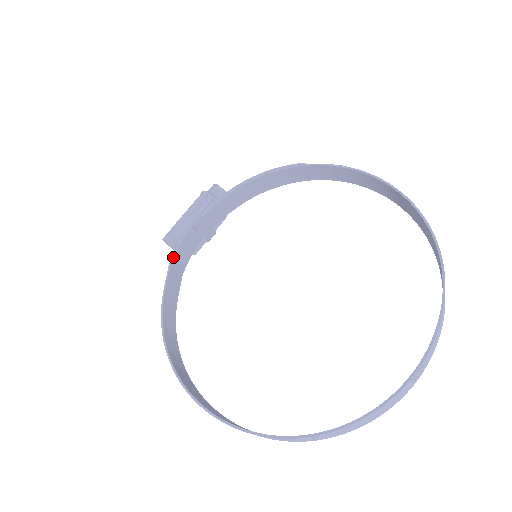
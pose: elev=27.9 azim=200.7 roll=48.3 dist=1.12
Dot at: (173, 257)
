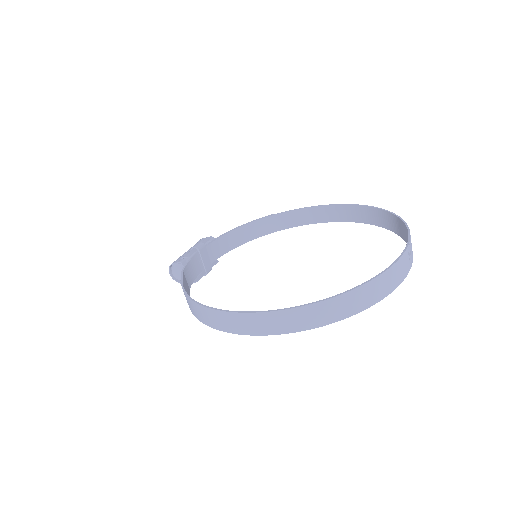
Dot at: (184, 267)
